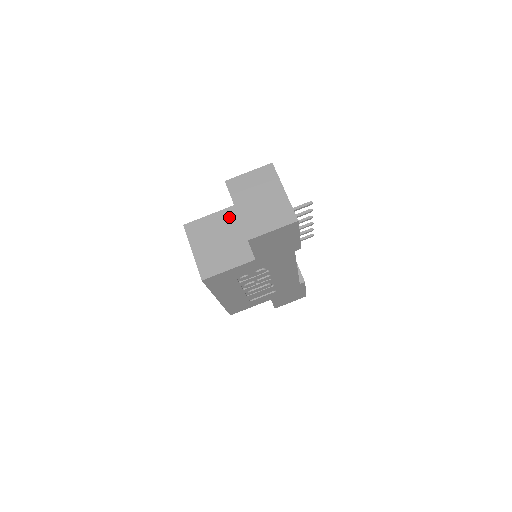
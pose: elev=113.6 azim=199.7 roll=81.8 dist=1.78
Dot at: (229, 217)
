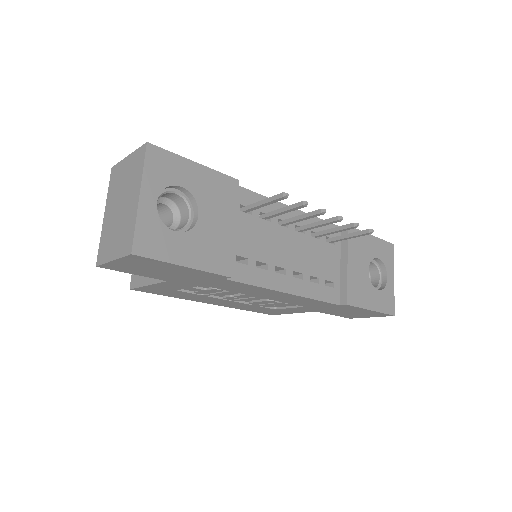
Dot at: occluded
